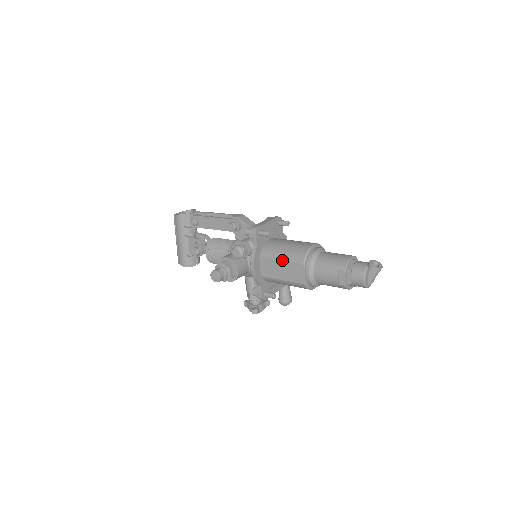
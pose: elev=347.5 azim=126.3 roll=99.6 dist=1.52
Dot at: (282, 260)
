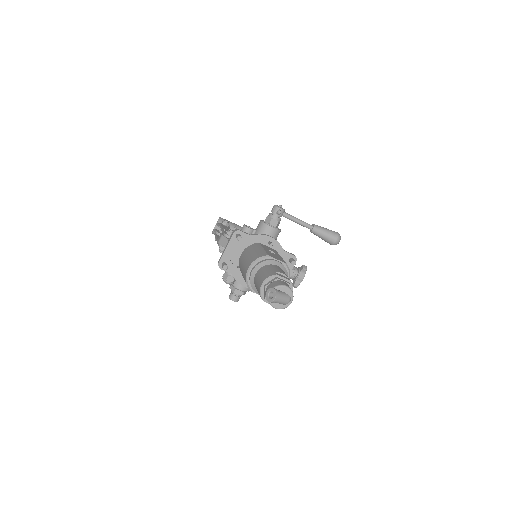
Dot at: occluded
